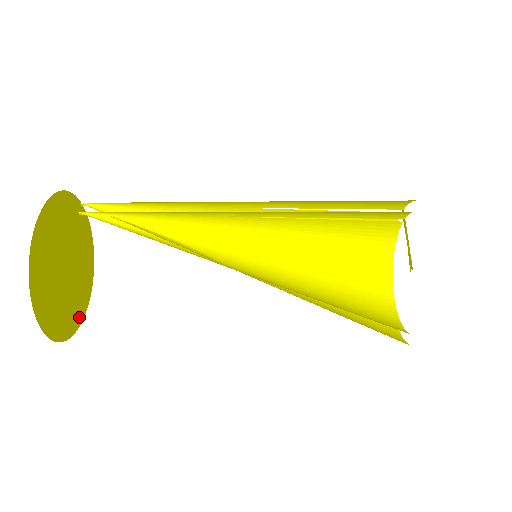
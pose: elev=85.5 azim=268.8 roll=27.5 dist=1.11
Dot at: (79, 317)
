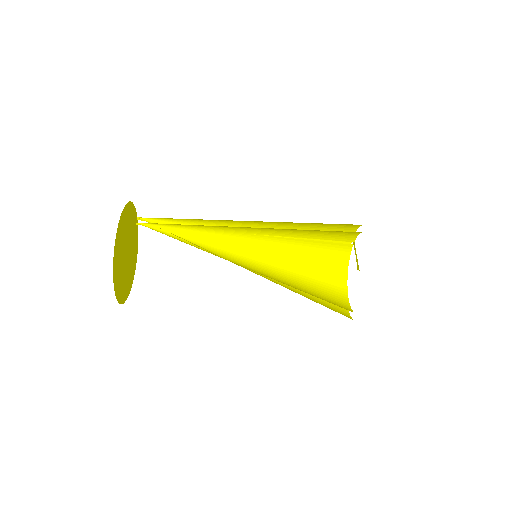
Dot at: (126, 295)
